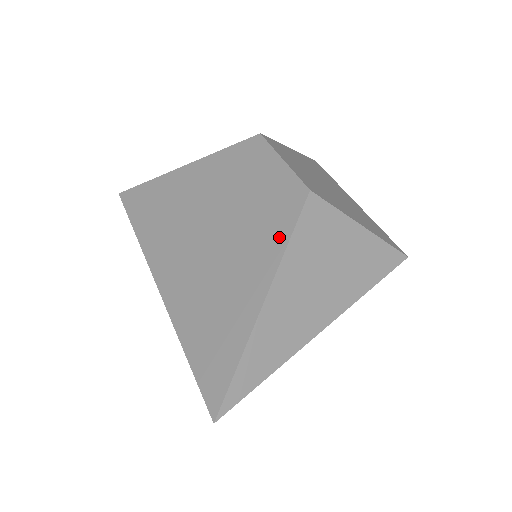
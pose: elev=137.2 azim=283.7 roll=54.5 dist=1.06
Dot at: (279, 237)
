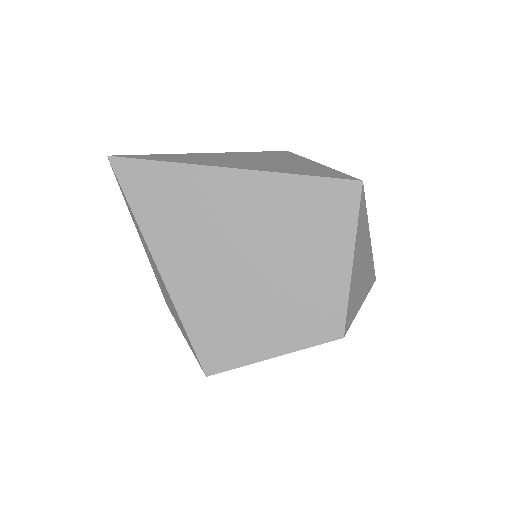
Dot at: occluded
